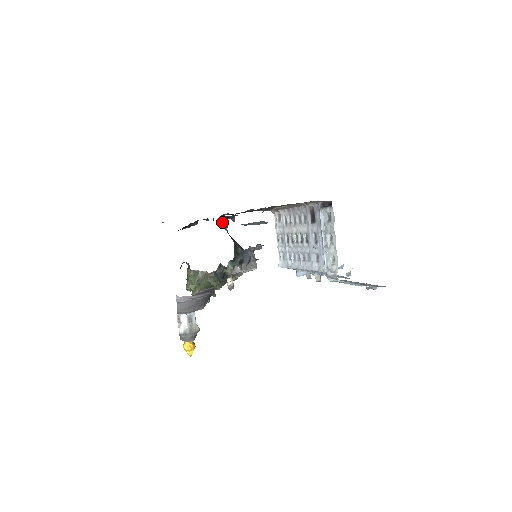
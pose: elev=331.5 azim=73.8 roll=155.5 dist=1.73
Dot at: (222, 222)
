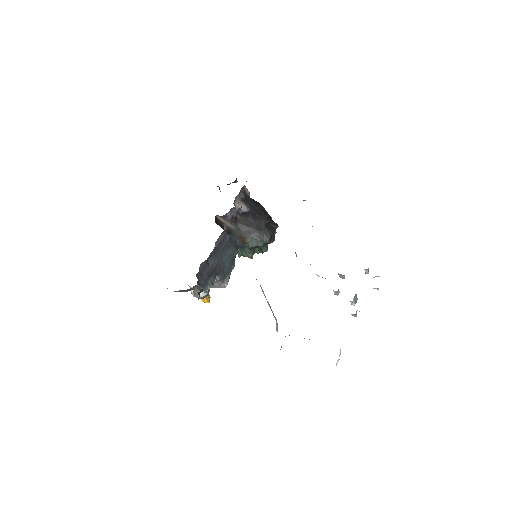
Dot at: (222, 217)
